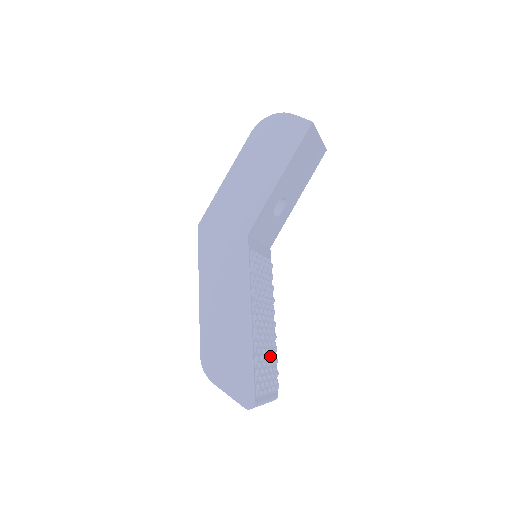
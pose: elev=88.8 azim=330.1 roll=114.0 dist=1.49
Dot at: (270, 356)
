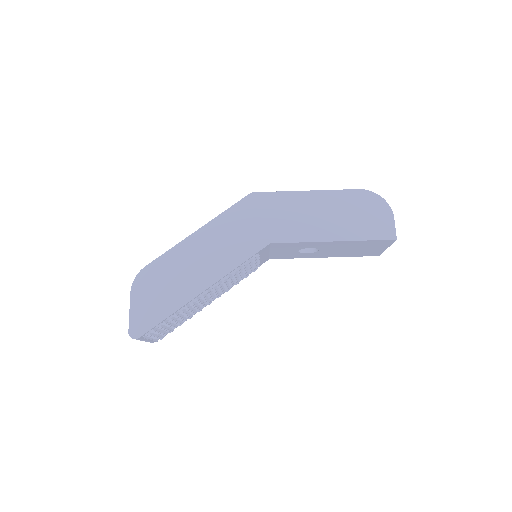
Dot at: (182, 319)
